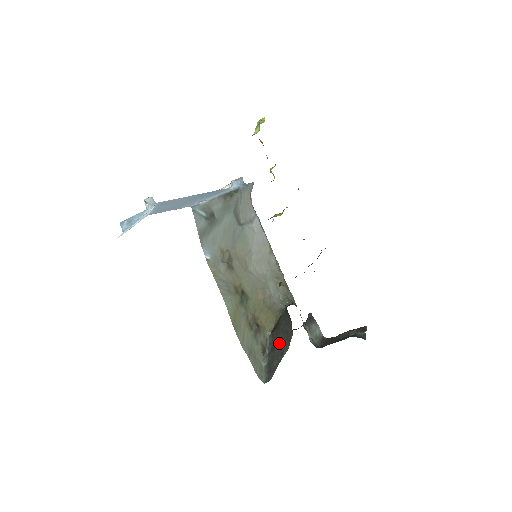
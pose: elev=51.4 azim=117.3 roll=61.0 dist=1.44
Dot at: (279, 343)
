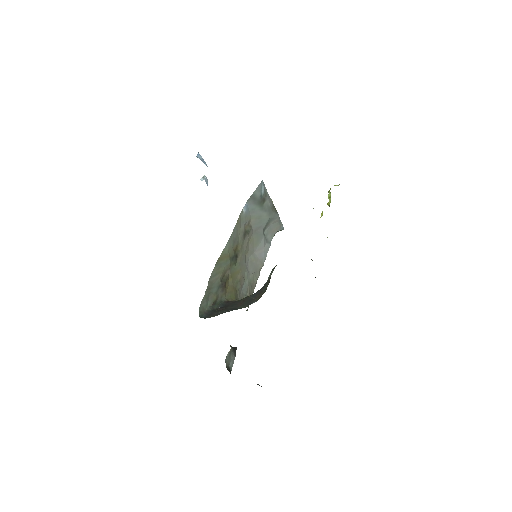
Dot at: (234, 305)
